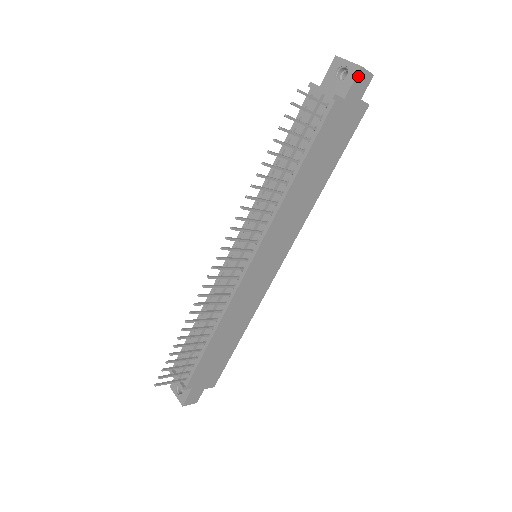
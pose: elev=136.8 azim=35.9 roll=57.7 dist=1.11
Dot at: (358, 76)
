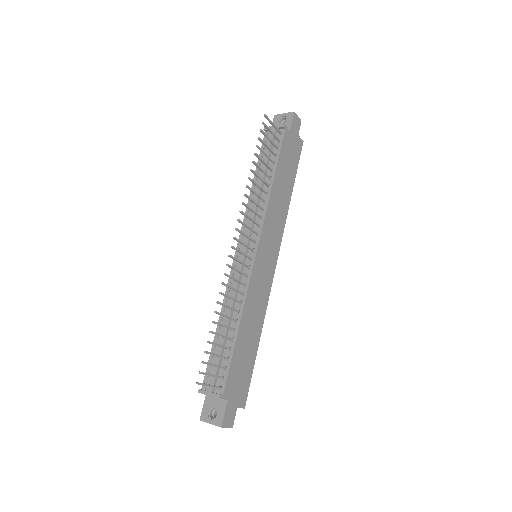
Dot at: (294, 118)
